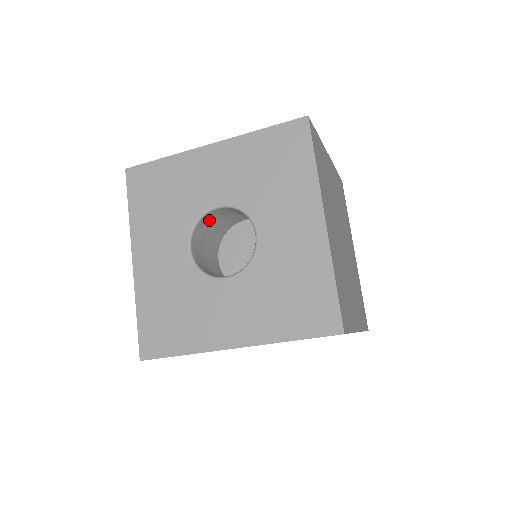
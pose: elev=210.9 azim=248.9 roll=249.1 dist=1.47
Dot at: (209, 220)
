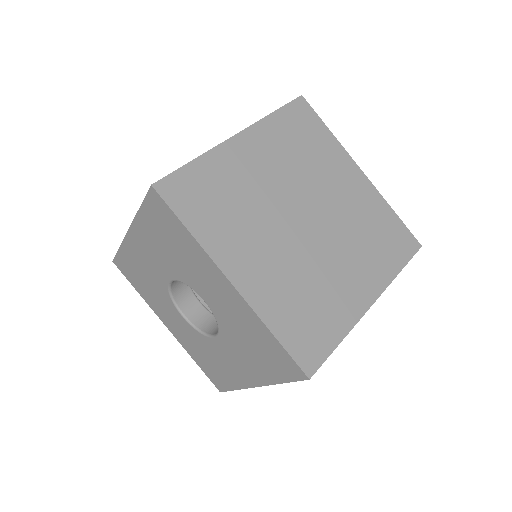
Dot at: (181, 282)
